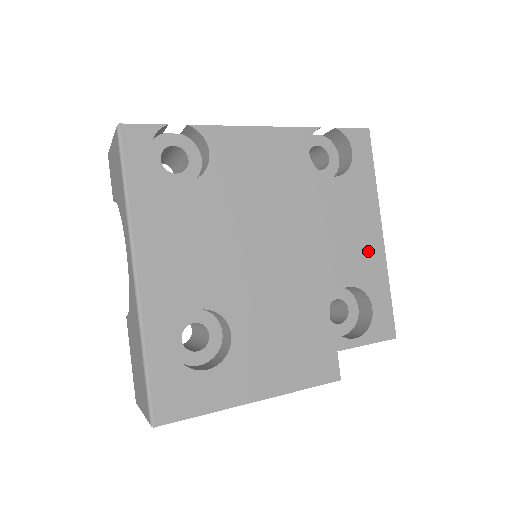
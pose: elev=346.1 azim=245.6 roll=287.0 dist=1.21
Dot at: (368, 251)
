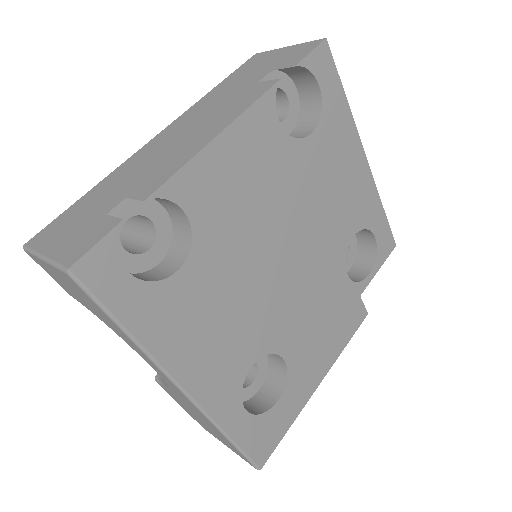
Dot at: (360, 188)
